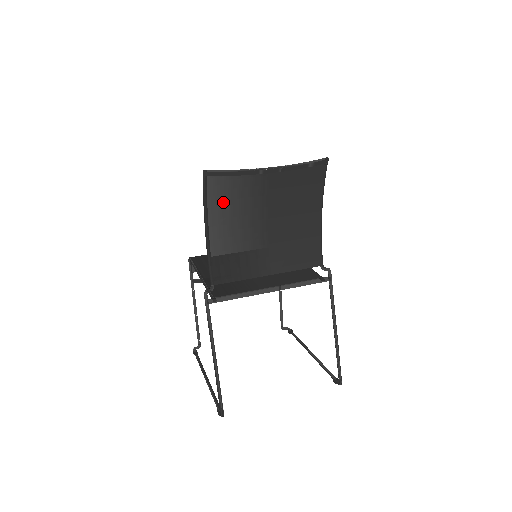
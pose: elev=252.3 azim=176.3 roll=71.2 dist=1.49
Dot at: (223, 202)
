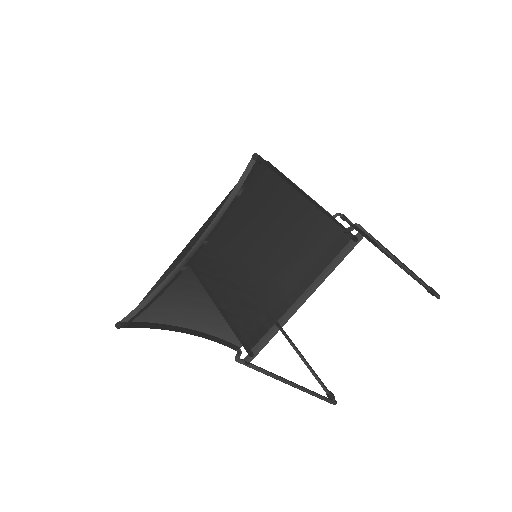
Dot at: (172, 308)
